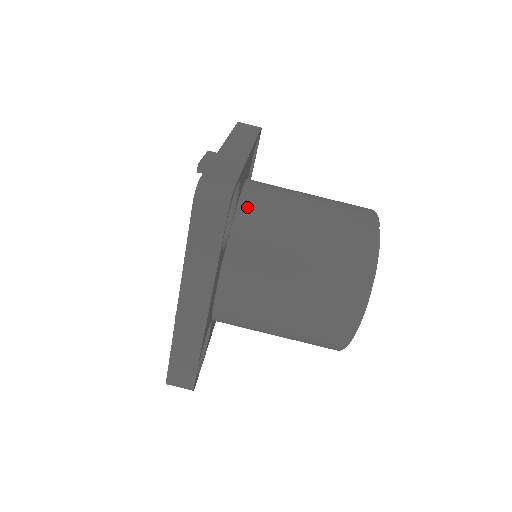
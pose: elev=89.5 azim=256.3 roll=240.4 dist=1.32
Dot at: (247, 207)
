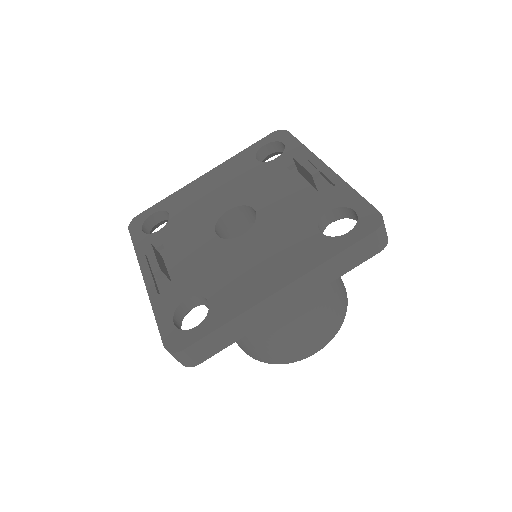
Dot at: occluded
